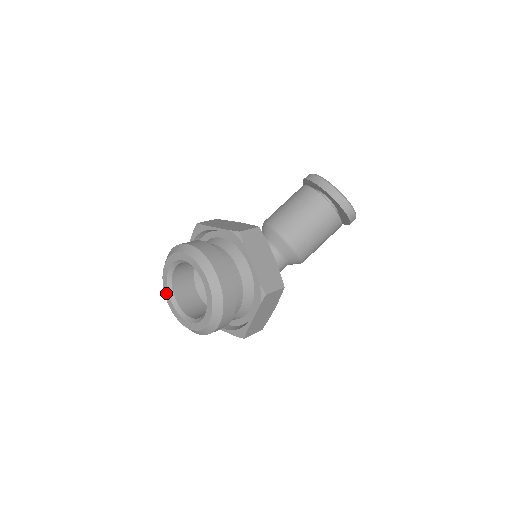
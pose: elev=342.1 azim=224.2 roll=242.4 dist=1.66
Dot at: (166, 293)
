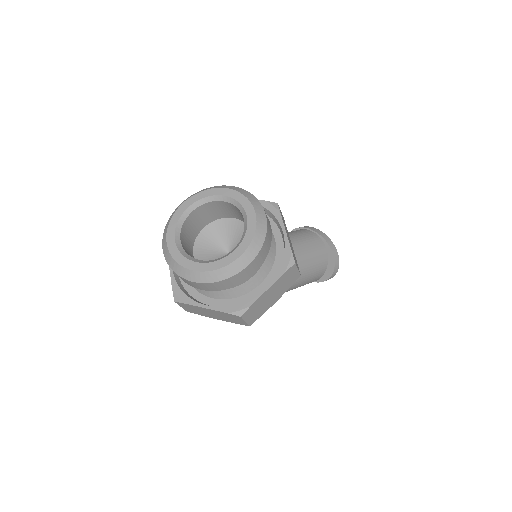
Dot at: (170, 232)
